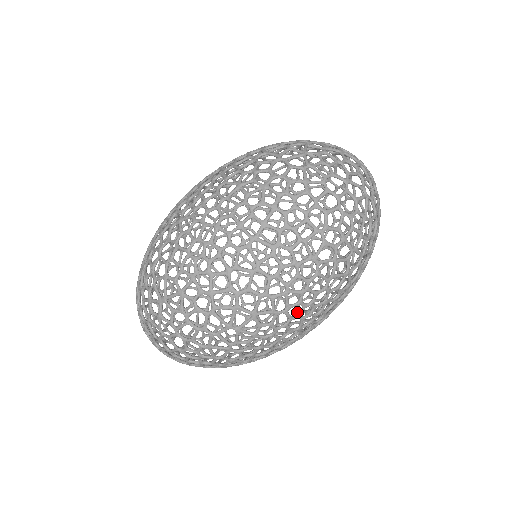
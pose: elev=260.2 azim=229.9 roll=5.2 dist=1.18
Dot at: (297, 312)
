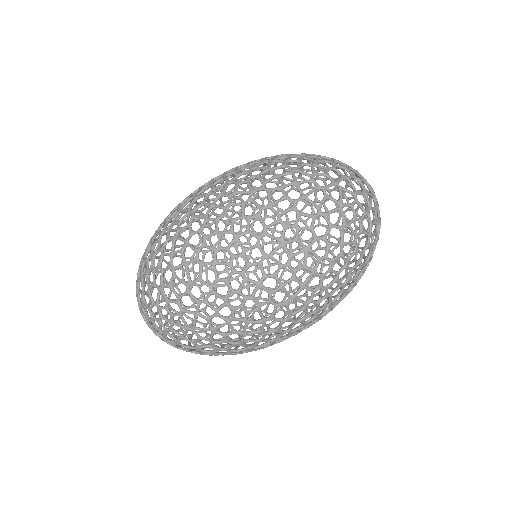
Dot at: occluded
